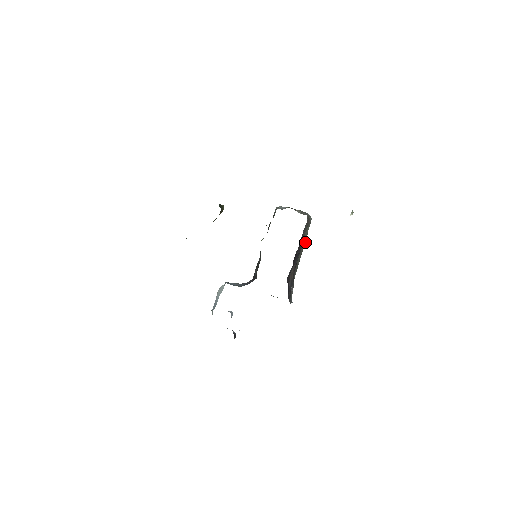
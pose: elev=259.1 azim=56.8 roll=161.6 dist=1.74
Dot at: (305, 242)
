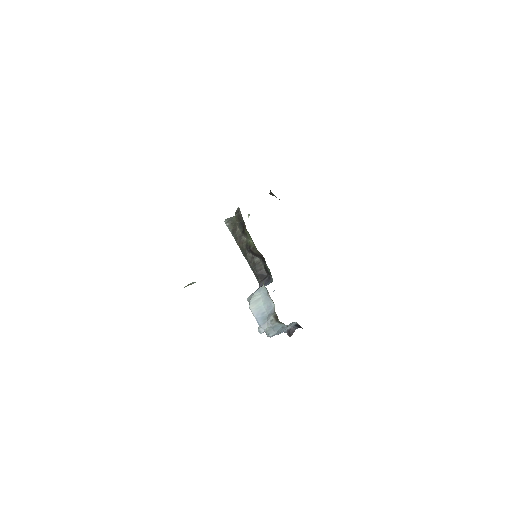
Dot at: occluded
